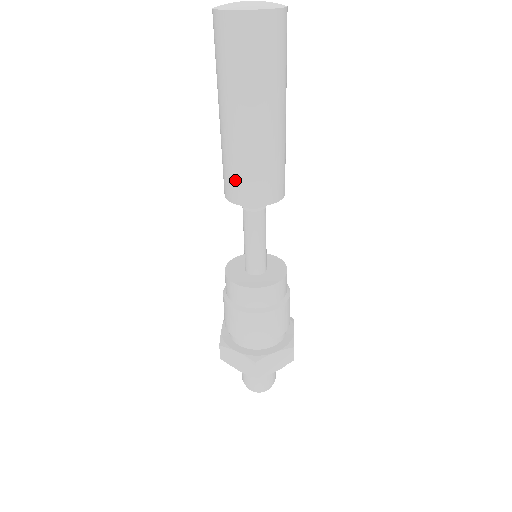
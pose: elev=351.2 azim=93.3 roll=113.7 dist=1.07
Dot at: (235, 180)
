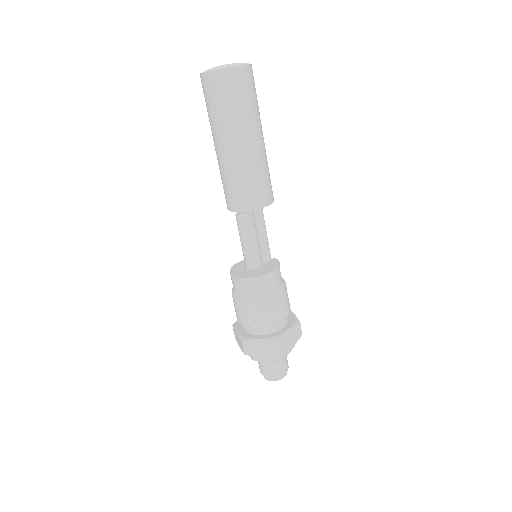
Dot at: (224, 191)
